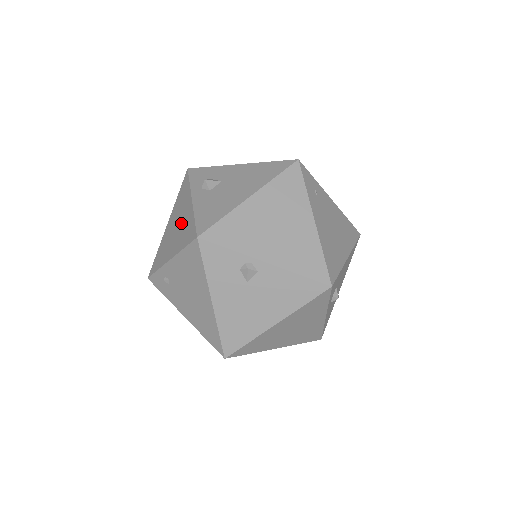
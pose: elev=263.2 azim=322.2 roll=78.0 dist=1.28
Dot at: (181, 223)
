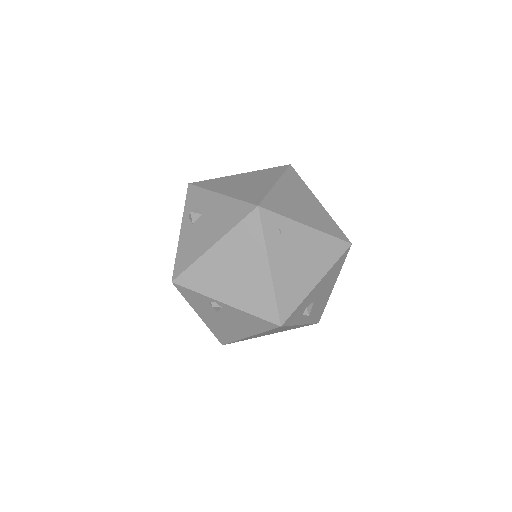
Dot at: occluded
